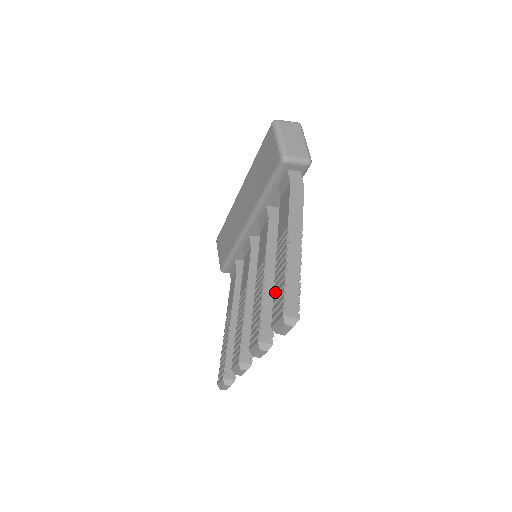
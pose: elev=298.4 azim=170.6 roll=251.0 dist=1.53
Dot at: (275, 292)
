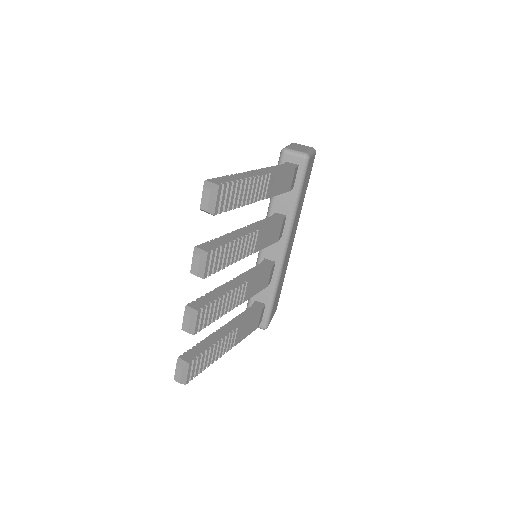
Dot at: occluded
